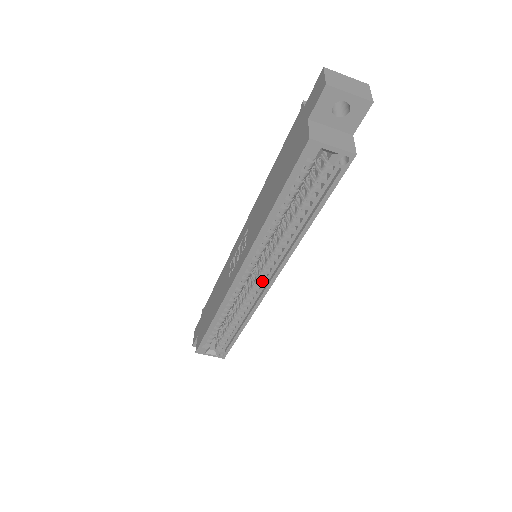
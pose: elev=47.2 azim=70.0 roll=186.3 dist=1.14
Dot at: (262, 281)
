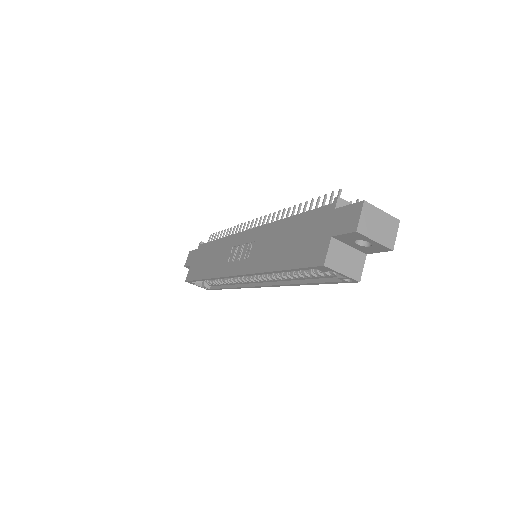
Dot at: occluded
